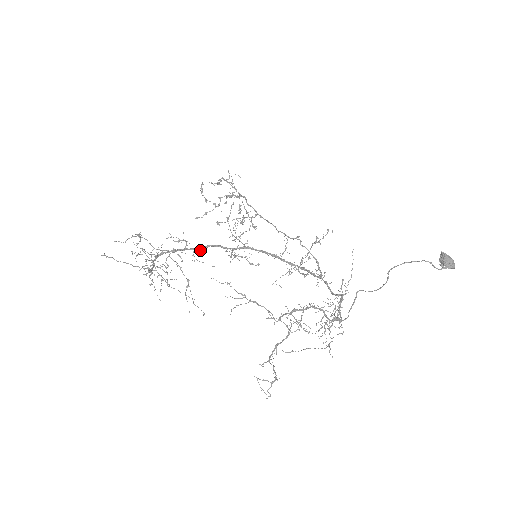
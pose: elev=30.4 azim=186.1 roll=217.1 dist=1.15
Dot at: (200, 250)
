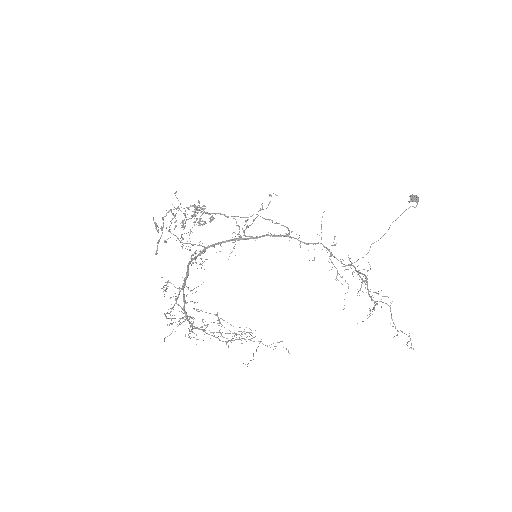
Dot at: occluded
